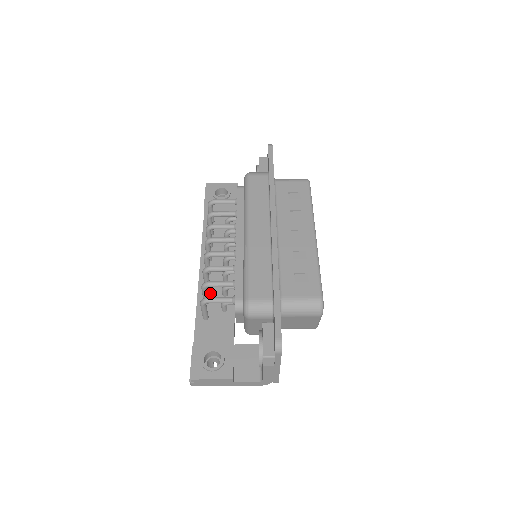
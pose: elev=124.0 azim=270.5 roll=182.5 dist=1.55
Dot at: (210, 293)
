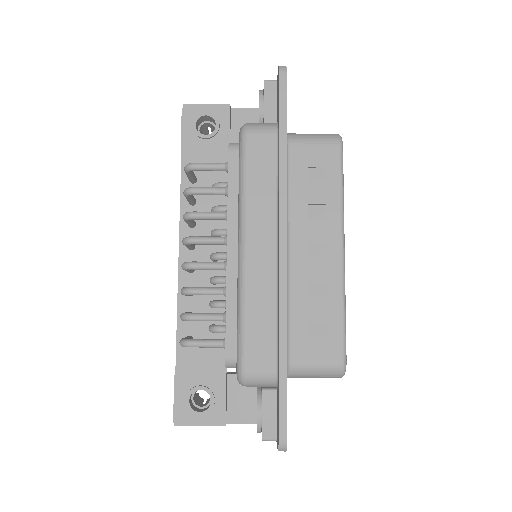
Dot at: (194, 302)
